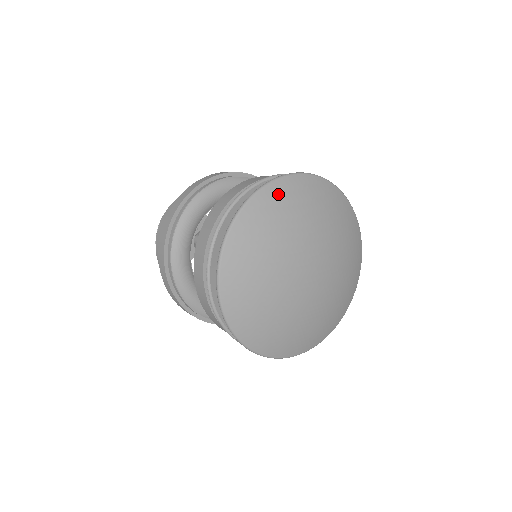
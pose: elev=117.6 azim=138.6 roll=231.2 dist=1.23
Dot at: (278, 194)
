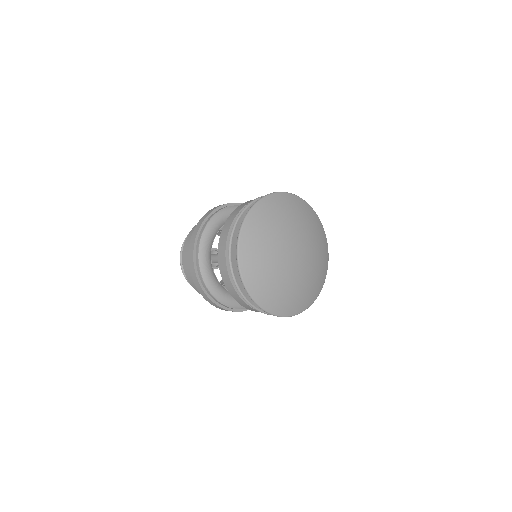
Dot at: (256, 218)
